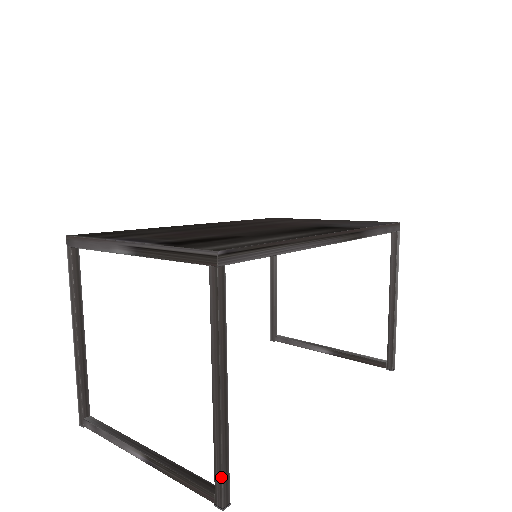
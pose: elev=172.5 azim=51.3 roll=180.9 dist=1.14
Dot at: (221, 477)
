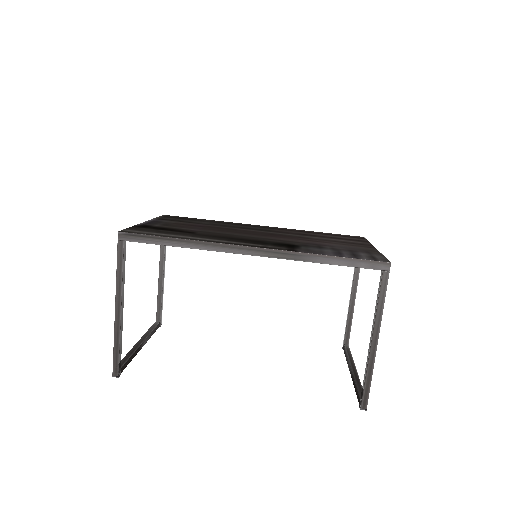
Dot at: (113, 357)
